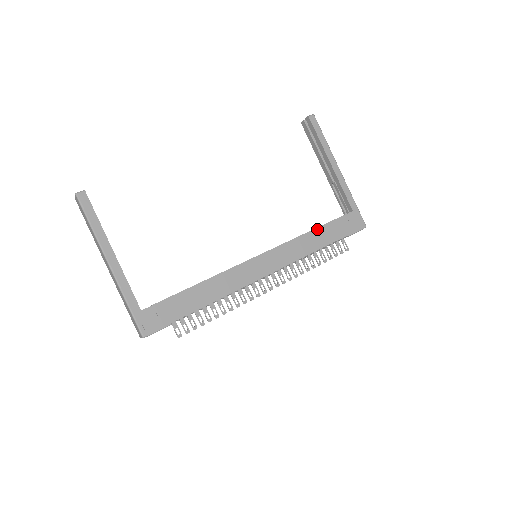
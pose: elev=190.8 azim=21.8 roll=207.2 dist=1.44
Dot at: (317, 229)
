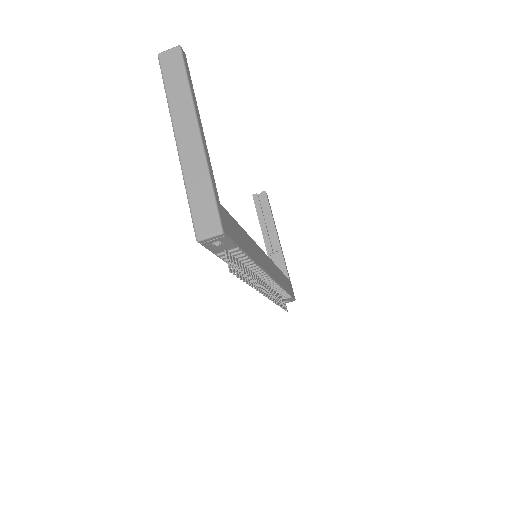
Dot at: (281, 272)
